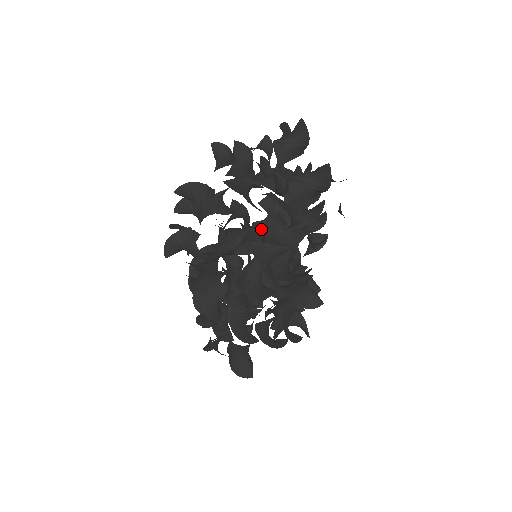
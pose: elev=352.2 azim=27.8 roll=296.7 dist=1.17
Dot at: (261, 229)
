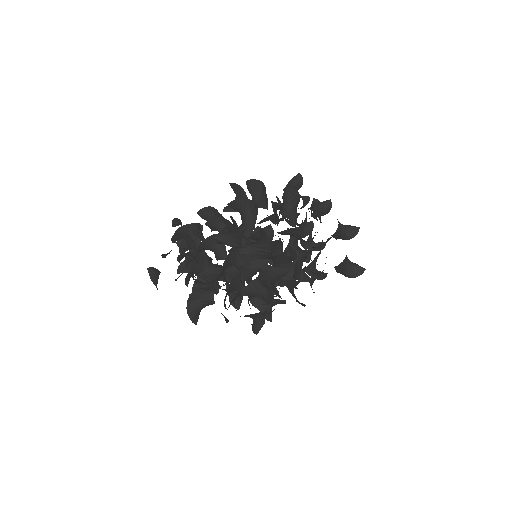
Dot at: (291, 253)
